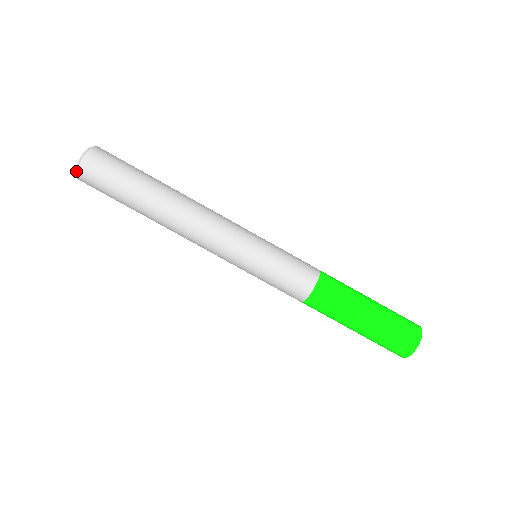
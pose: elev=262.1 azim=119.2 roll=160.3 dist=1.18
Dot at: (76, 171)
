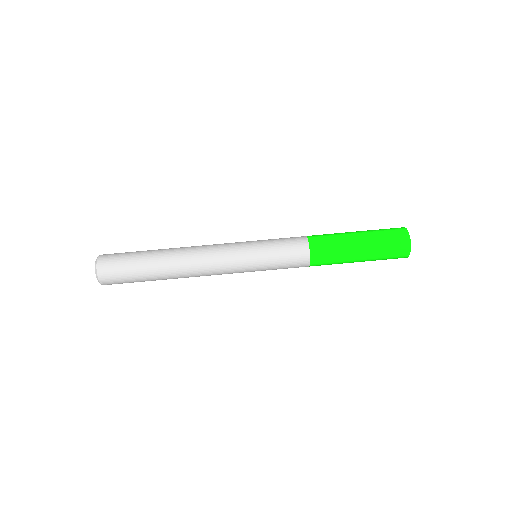
Dot at: (97, 279)
